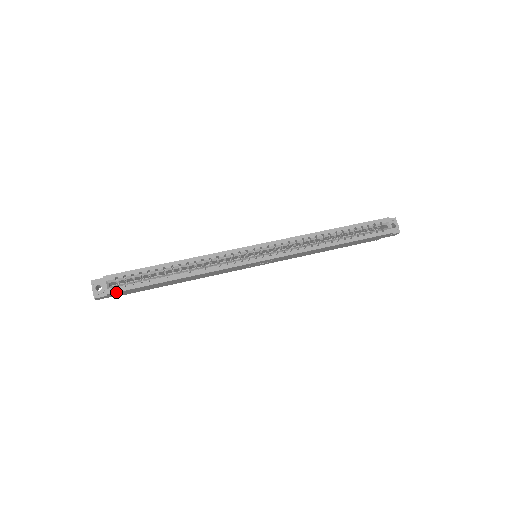
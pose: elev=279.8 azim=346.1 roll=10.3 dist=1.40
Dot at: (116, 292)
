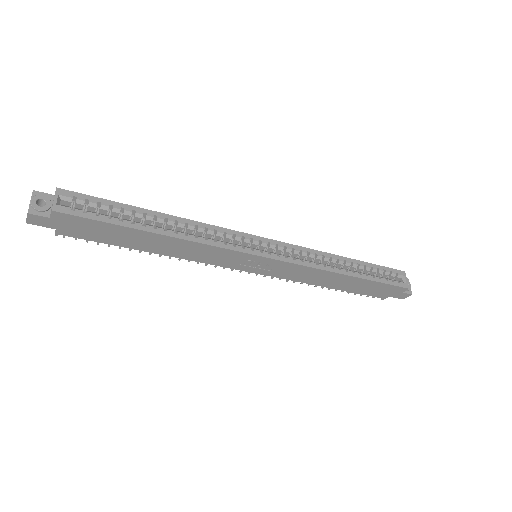
Dot at: (67, 213)
